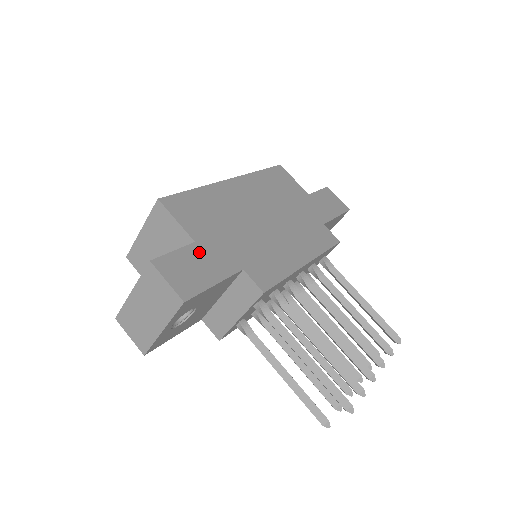
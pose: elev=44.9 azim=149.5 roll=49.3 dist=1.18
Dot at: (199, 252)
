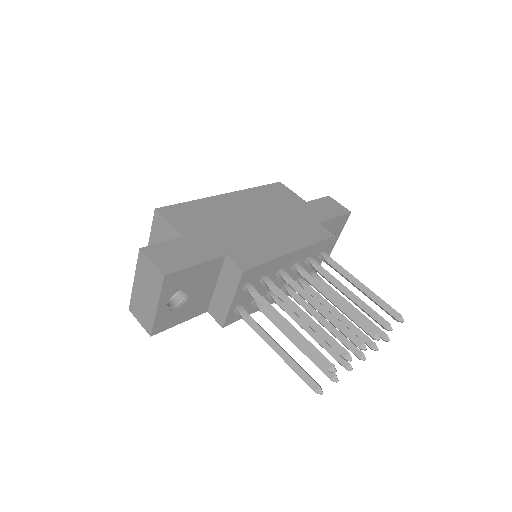
Dot at: (185, 243)
